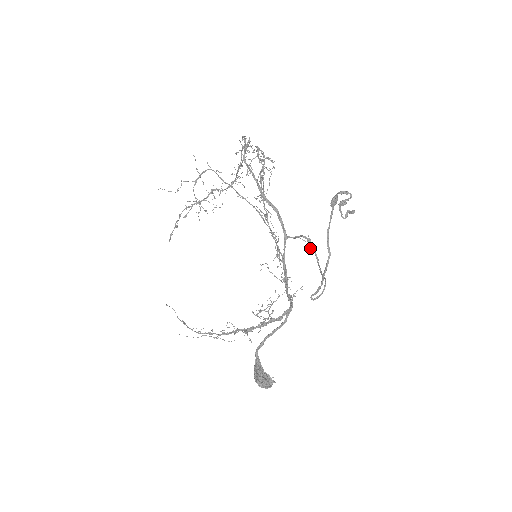
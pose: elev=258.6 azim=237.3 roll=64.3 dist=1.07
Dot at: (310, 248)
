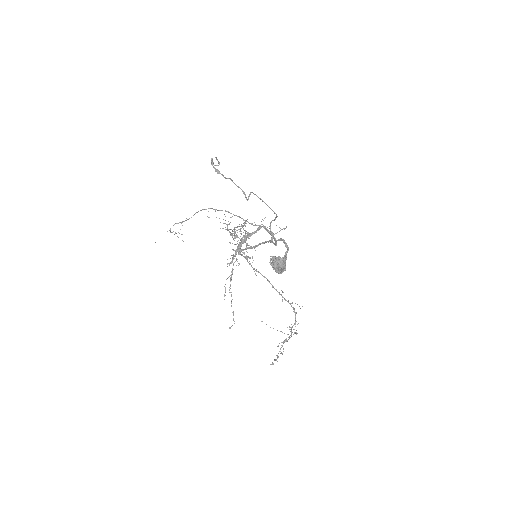
Dot at: (285, 228)
